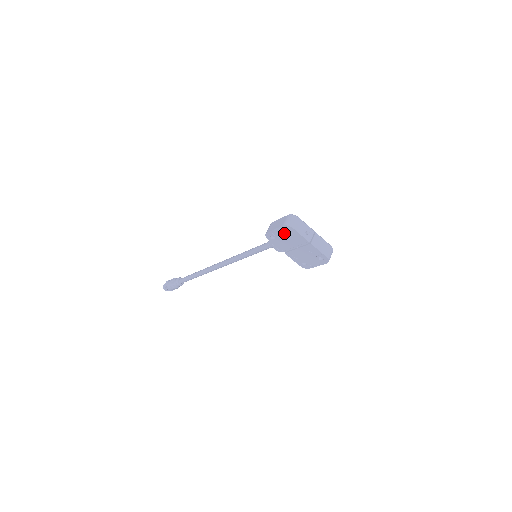
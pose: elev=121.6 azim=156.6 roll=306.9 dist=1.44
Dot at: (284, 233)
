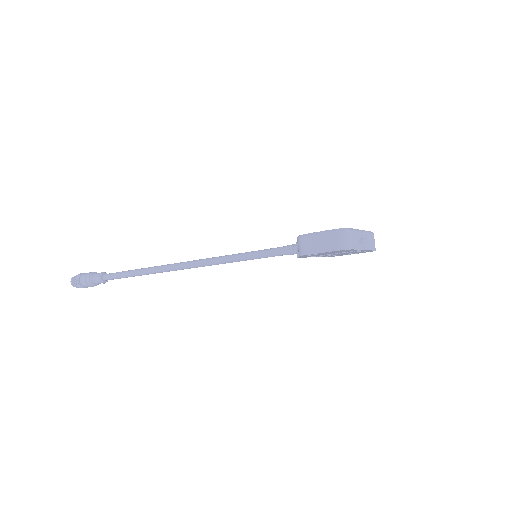
Dot at: (332, 252)
